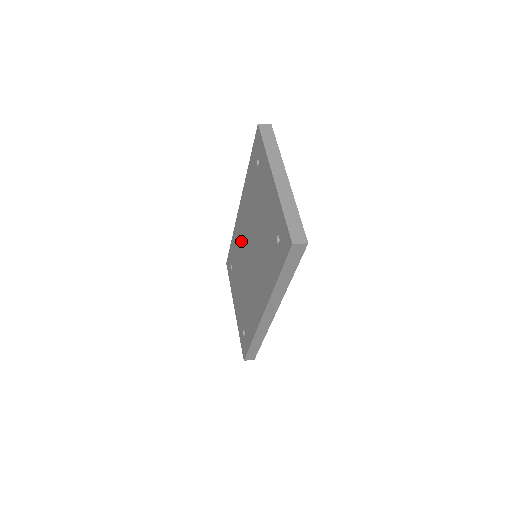
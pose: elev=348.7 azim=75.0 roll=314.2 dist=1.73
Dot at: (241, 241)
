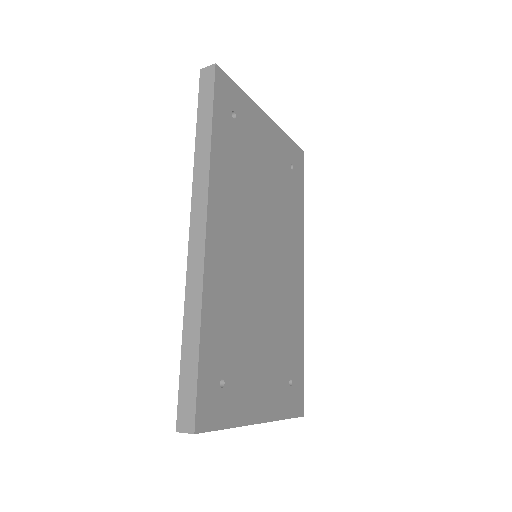
Dot at: occluded
